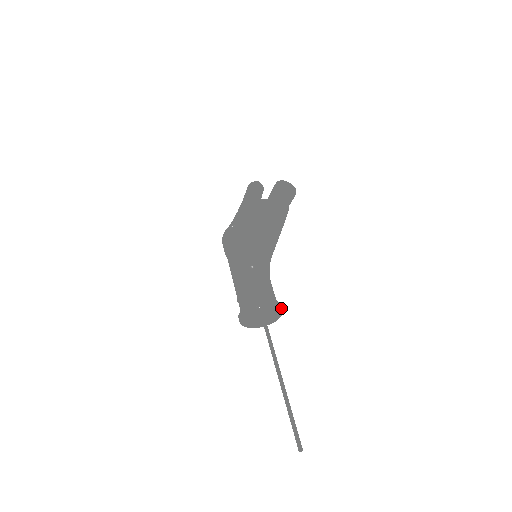
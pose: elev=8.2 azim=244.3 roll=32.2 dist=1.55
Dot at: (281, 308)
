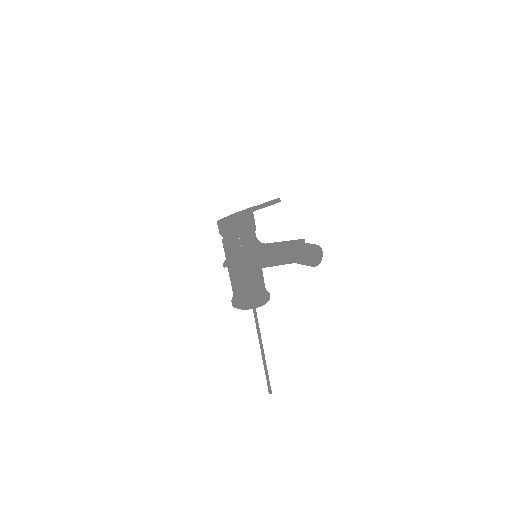
Dot at: occluded
